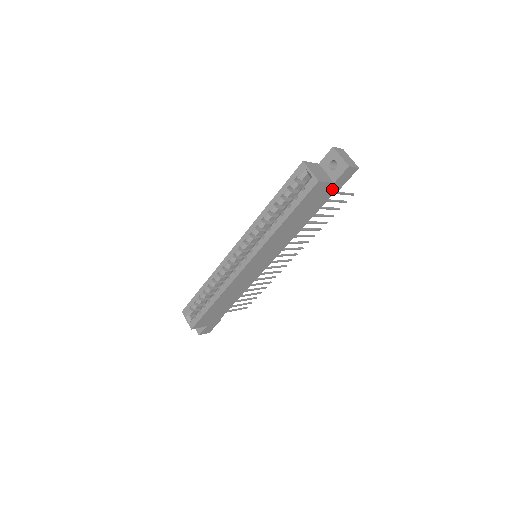
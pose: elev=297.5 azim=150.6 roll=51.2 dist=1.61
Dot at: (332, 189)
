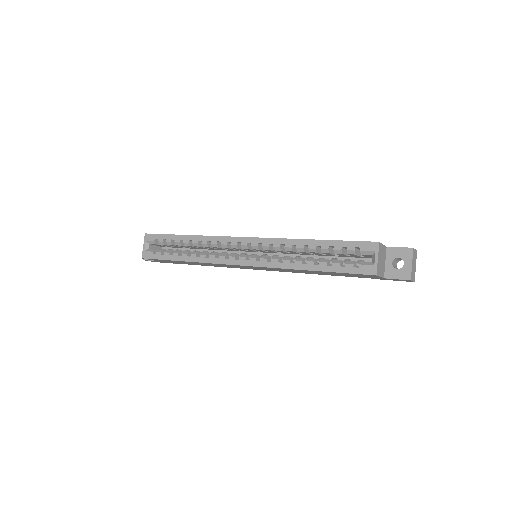
Dot at: (376, 278)
